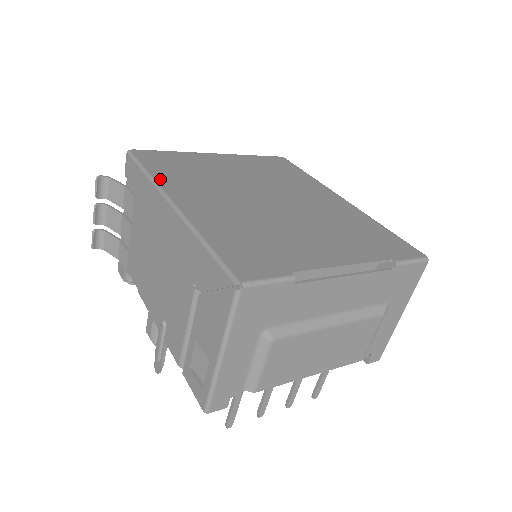
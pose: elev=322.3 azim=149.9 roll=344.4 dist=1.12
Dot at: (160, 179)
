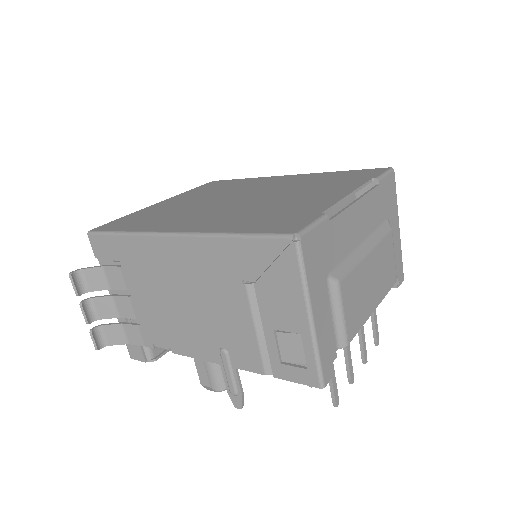
Dot at: (142, 229)
